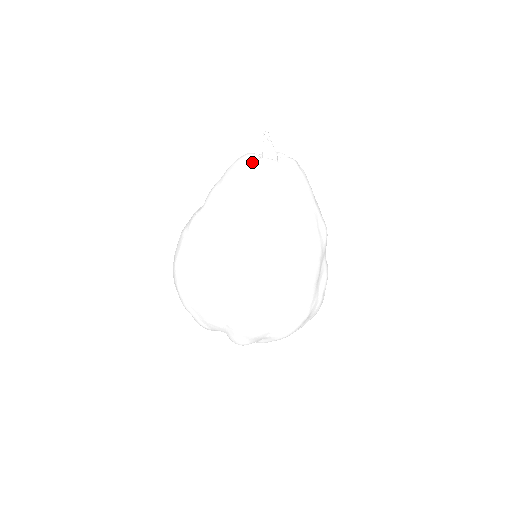
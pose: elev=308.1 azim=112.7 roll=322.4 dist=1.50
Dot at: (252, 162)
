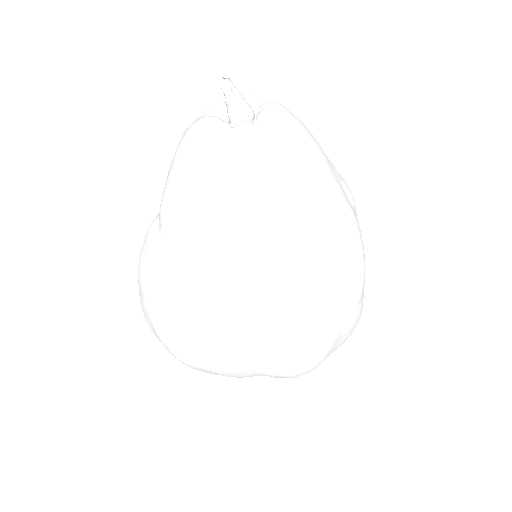
Dot at: (224, 143)
